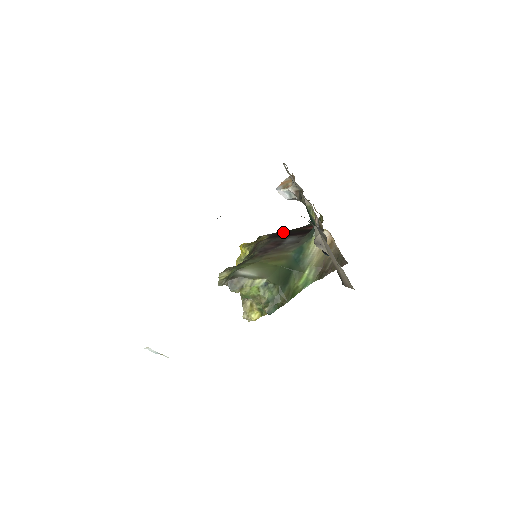
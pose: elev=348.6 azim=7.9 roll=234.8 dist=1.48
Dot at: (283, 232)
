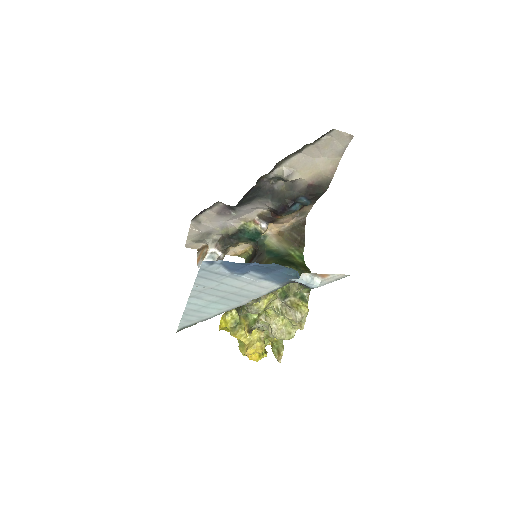
Dot at: occluded
